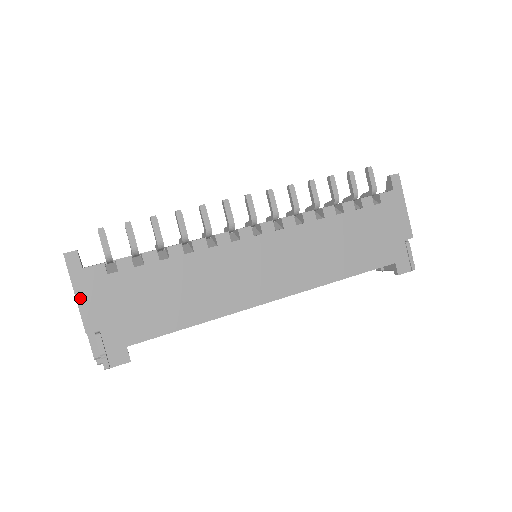
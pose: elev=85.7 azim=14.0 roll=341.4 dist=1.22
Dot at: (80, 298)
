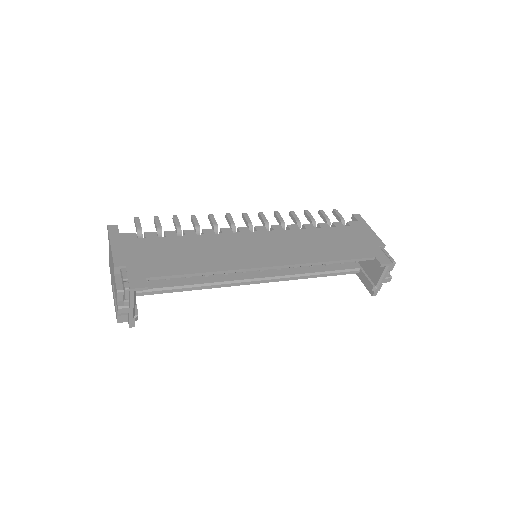
Dot at: (114, 247)
